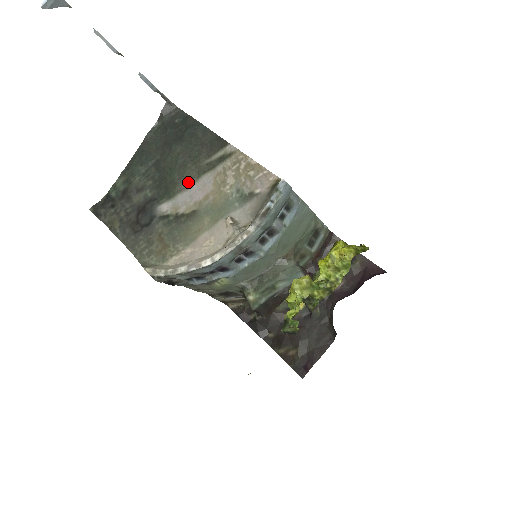
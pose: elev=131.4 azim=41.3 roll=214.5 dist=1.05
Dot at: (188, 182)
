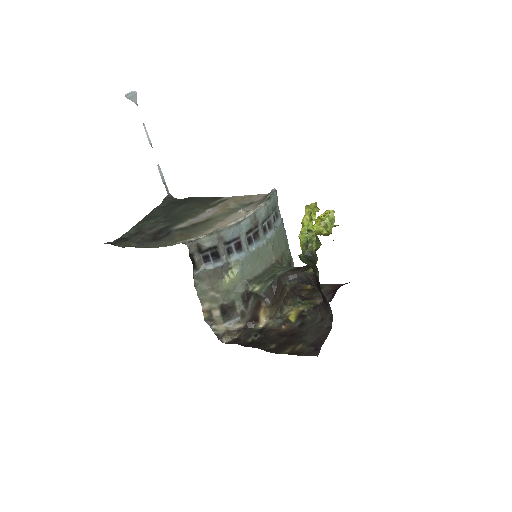
Dot at: (197, 214)
